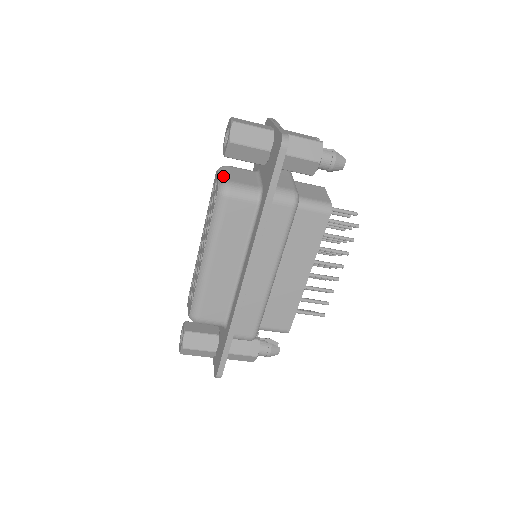
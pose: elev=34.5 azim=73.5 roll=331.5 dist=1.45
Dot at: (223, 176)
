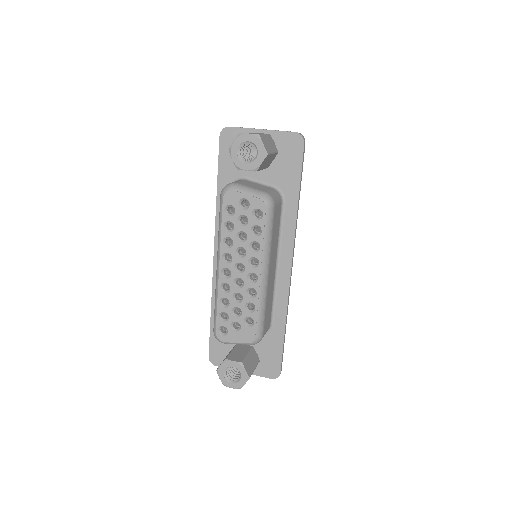
Dot at: (253, 191)
